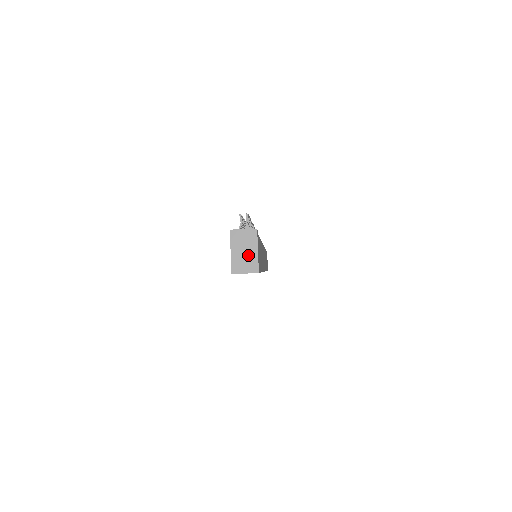
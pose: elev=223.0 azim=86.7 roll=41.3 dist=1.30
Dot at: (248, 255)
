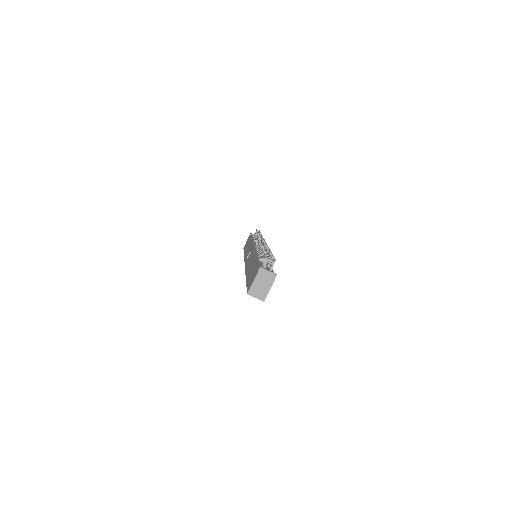
Dot at: (263, 288)
